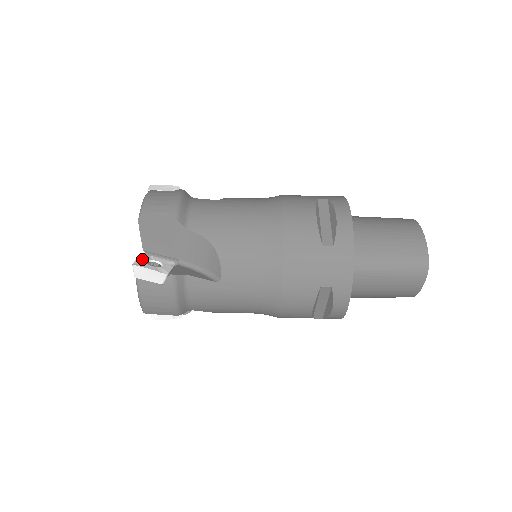
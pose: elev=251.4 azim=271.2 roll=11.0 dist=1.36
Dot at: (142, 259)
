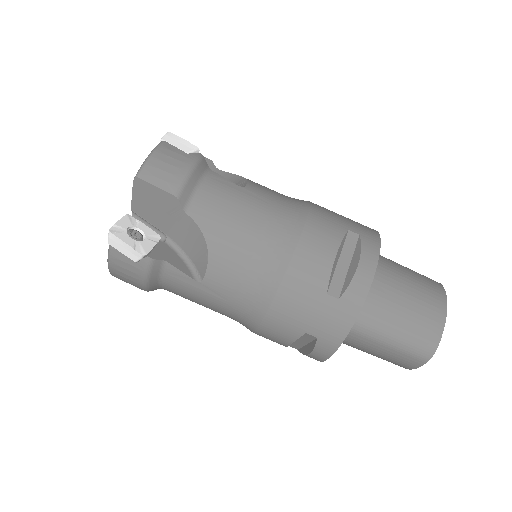
Dot at: (124, 223)
